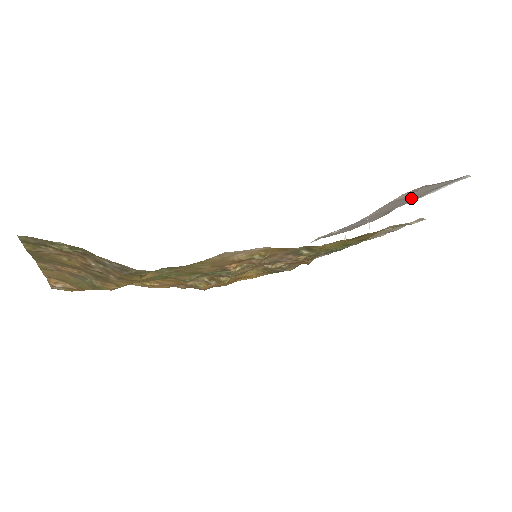
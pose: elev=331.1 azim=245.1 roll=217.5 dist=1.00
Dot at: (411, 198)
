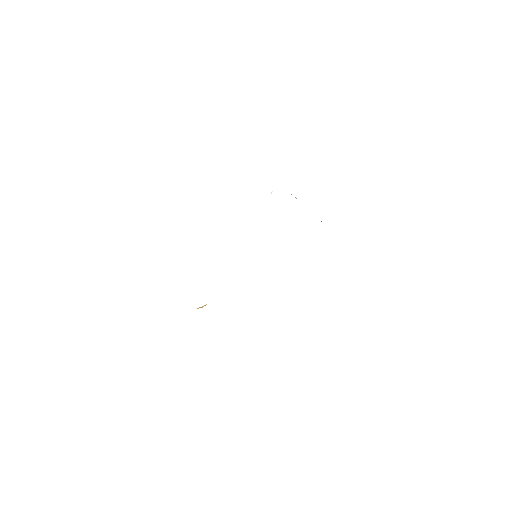
Dot at: occluded
